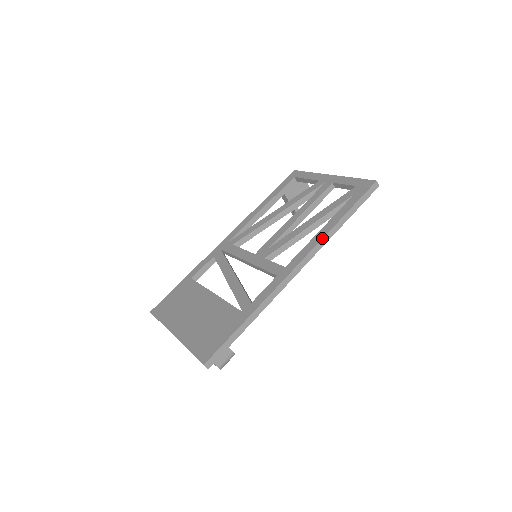
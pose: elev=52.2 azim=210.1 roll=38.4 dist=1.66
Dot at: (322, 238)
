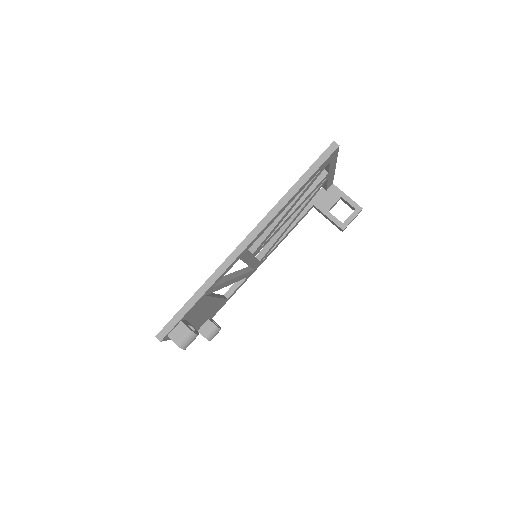
Dot at: (272, 208)
